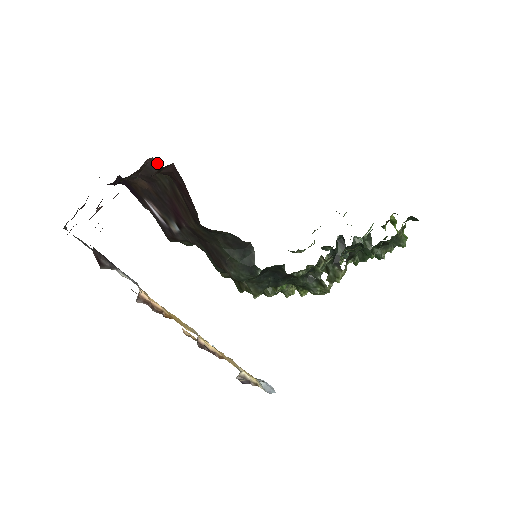
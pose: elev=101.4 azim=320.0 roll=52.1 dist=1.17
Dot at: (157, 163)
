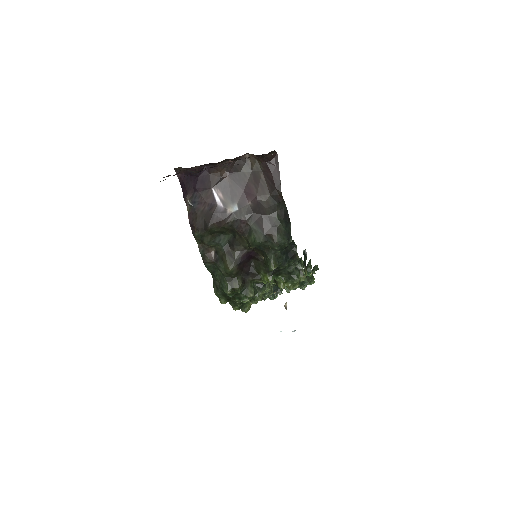
Dot at: (247, 159)
